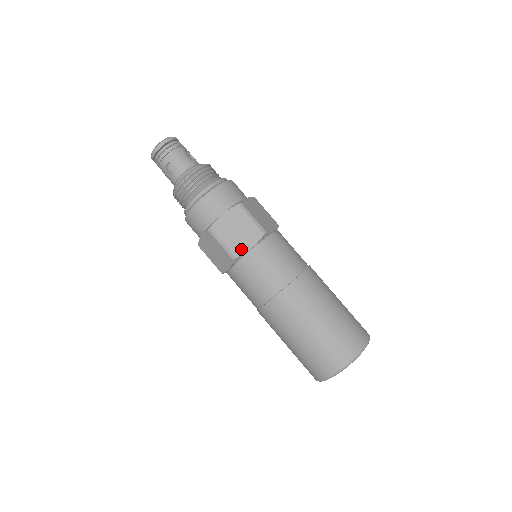
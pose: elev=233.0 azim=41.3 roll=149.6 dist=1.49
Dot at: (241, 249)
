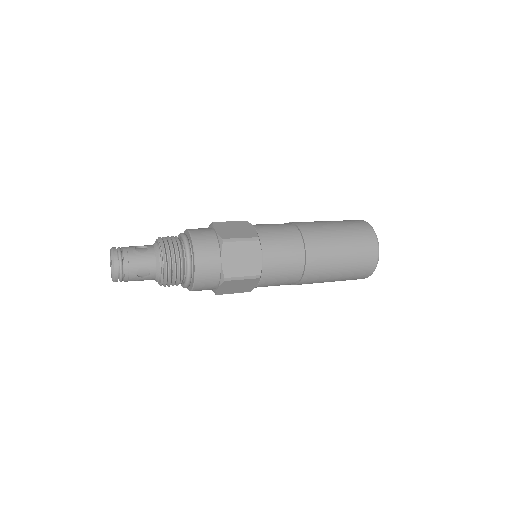
Dot at: (257, 266)
